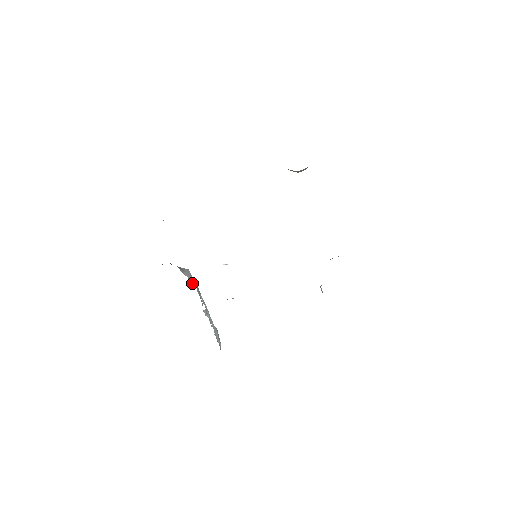
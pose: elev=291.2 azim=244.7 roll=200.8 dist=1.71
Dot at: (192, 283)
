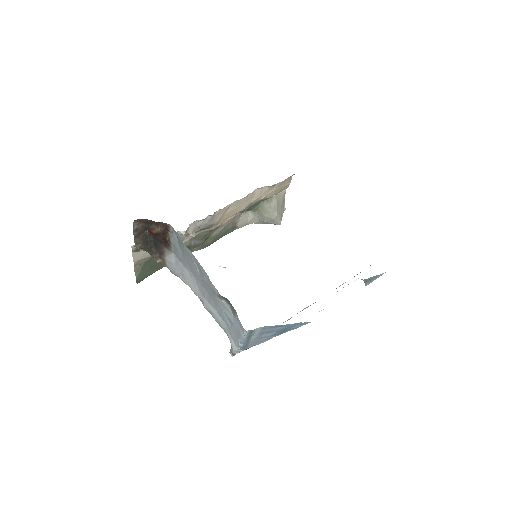
Dot at: (188, 281)
